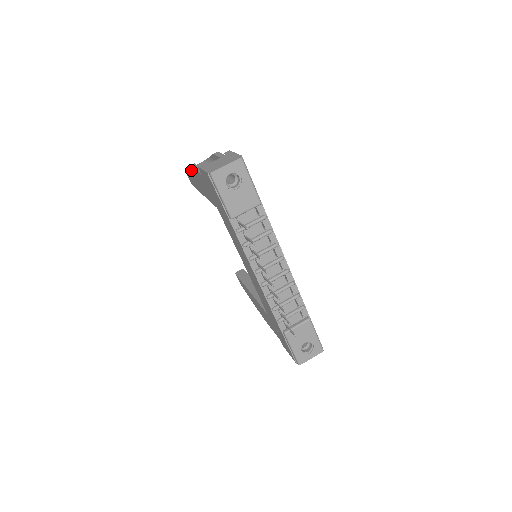
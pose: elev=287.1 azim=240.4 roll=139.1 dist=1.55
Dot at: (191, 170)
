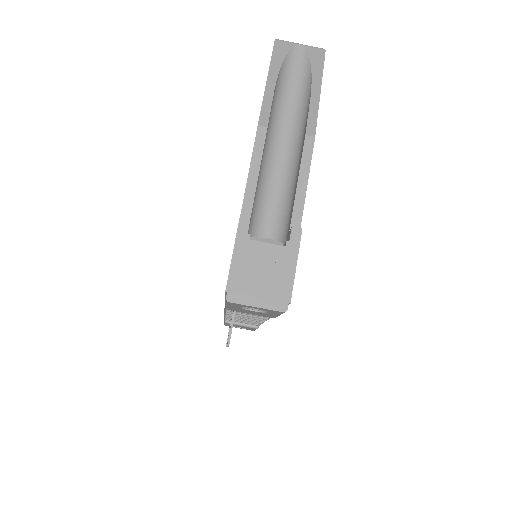
Dot at: (258, 123)
